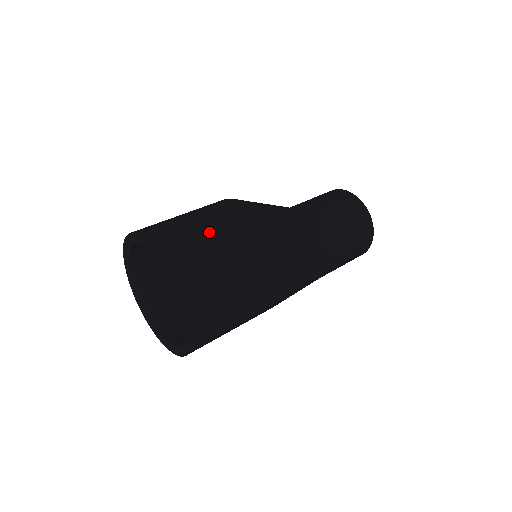
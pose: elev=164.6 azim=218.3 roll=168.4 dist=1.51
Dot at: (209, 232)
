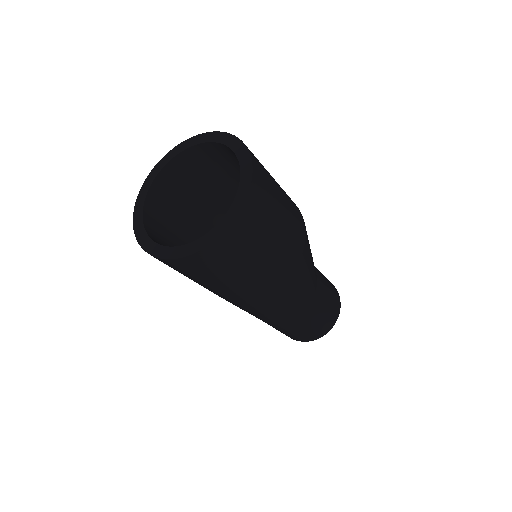
Dot at: occluded
